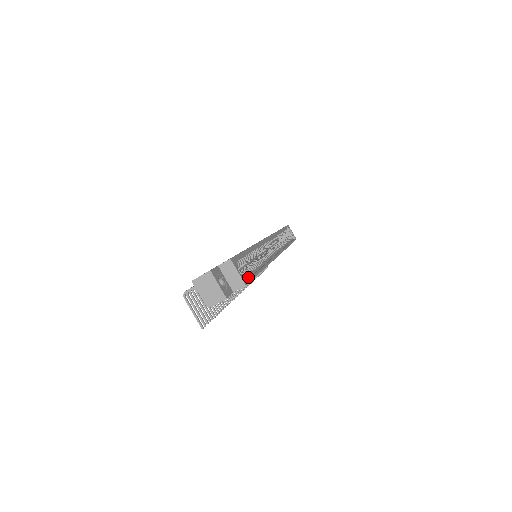
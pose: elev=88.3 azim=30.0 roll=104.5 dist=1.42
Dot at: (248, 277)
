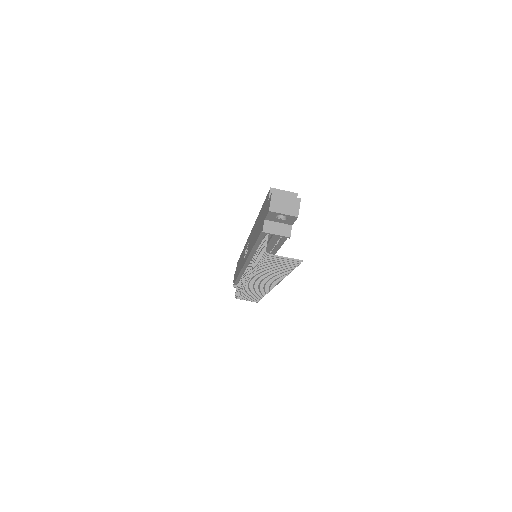
Dot at: occluded
